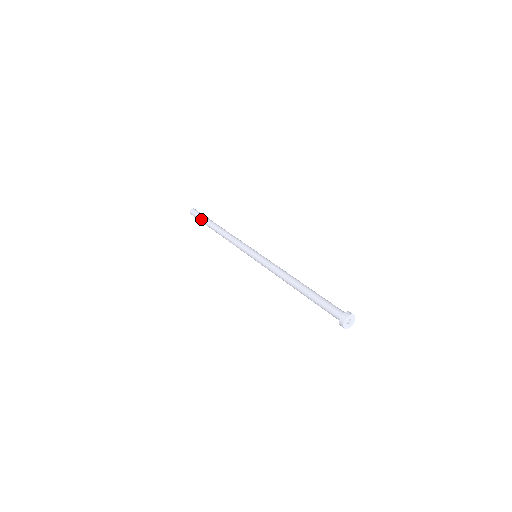
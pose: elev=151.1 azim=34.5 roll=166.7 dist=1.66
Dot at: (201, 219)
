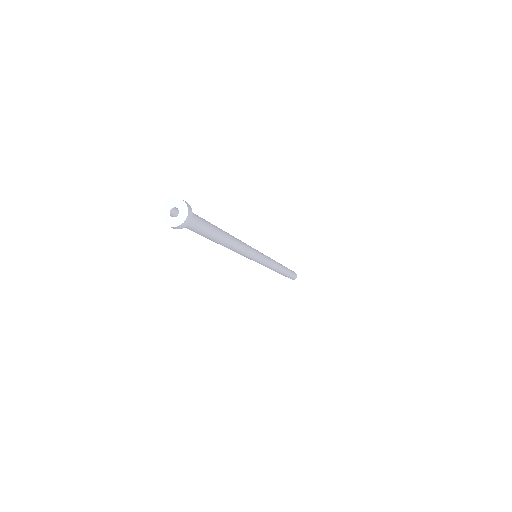
Dot at: occluded
